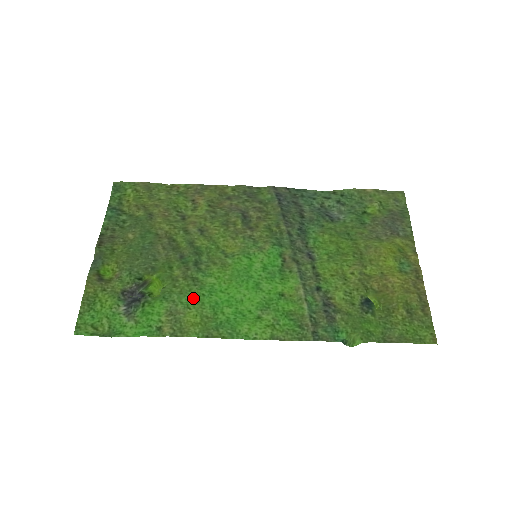
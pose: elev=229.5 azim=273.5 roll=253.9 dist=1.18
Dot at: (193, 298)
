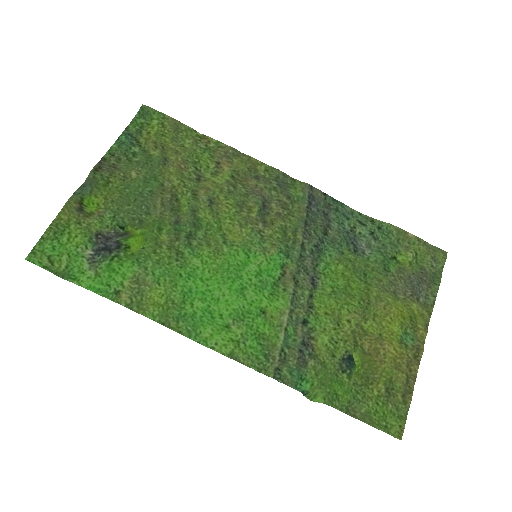
Dot at: (168, 274)
